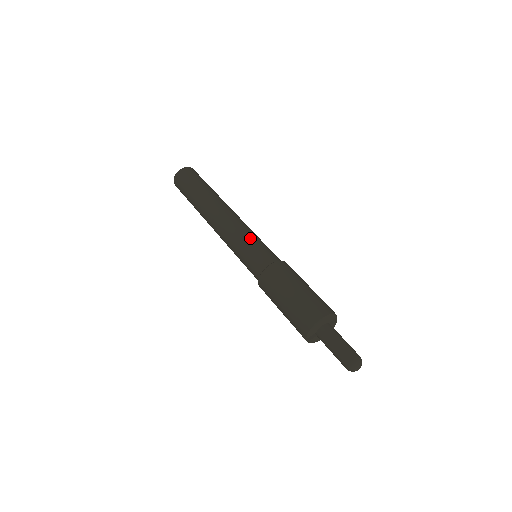
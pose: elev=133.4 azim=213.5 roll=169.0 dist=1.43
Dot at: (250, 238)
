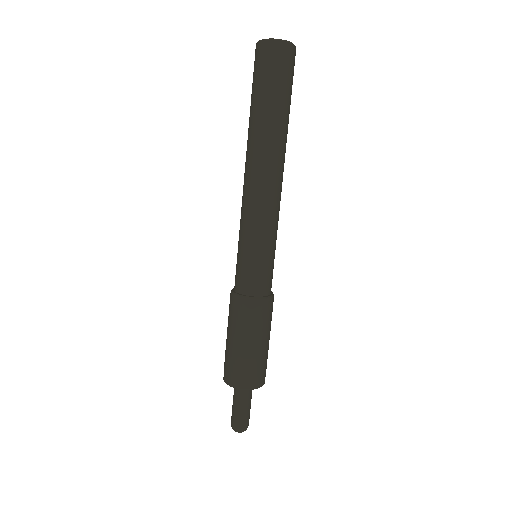
Dot at: (263, 244)
